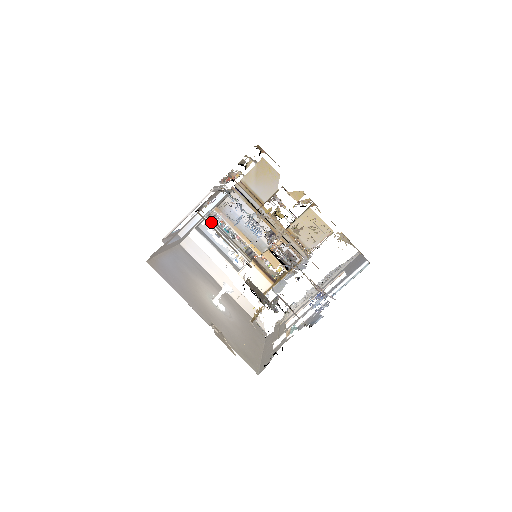
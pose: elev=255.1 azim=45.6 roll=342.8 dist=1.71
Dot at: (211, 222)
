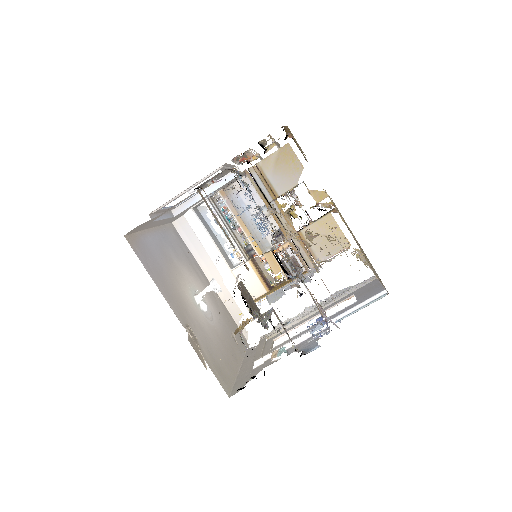
Dot at: (212, 205)
